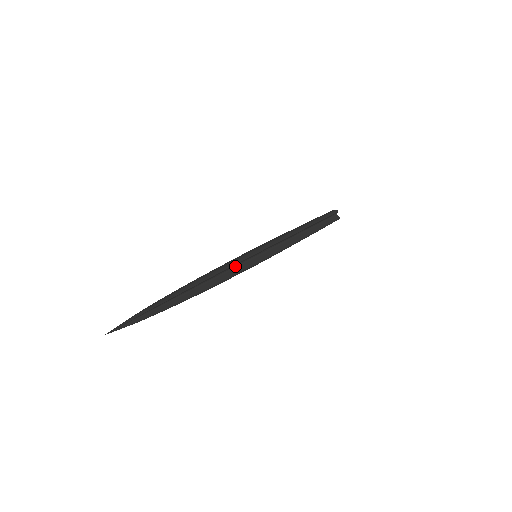
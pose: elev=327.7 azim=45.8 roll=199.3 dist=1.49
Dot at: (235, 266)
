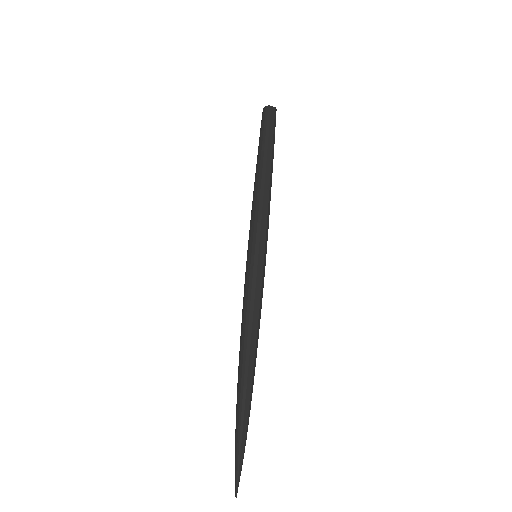
Dot at: occluded
